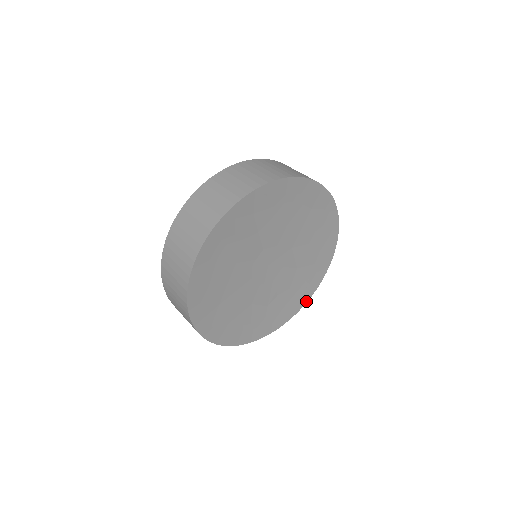
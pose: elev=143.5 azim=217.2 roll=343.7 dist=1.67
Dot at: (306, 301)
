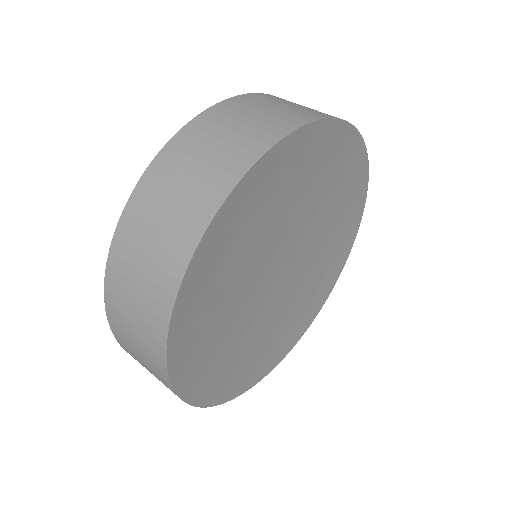
Dot at: (296, 342)
